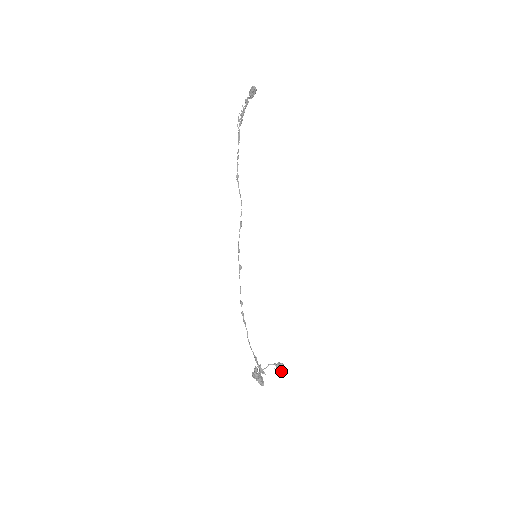
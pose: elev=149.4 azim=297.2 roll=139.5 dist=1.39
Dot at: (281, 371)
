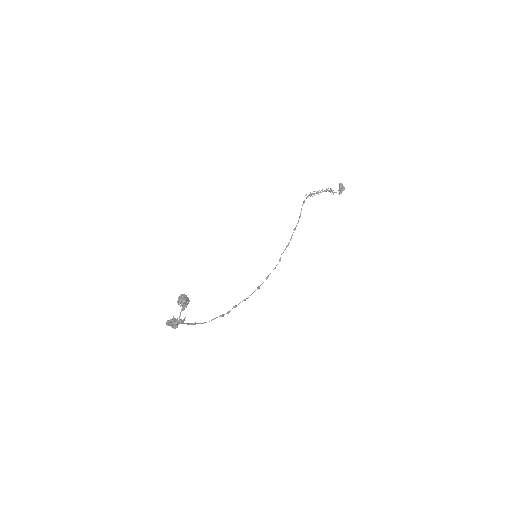
Dot at: (179, 298)
